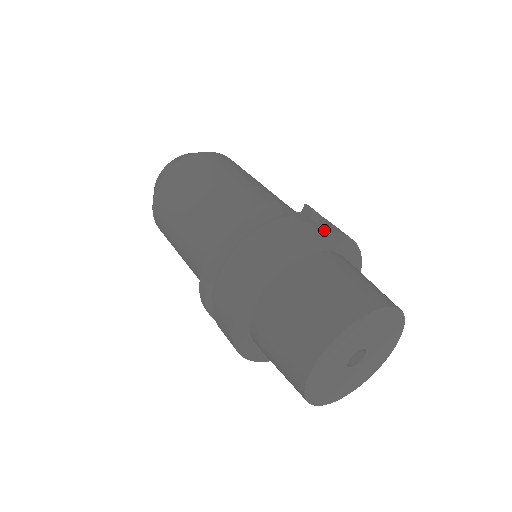
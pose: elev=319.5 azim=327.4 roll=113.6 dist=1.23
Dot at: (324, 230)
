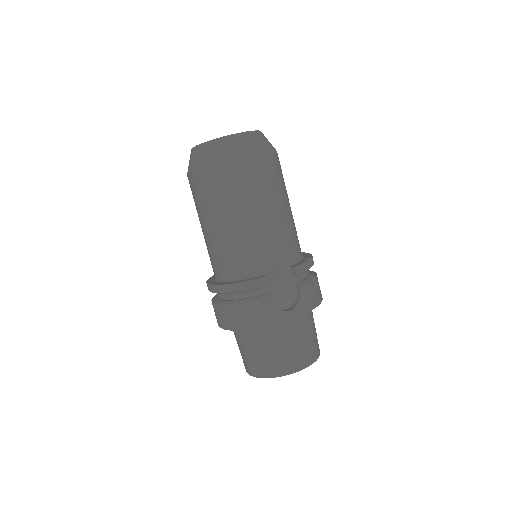
Dot at: (287, 317)
